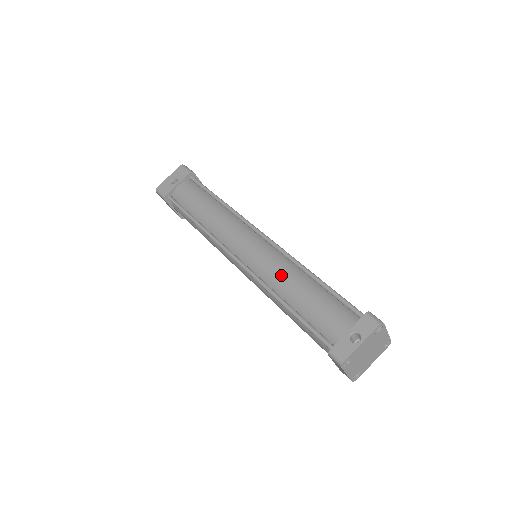
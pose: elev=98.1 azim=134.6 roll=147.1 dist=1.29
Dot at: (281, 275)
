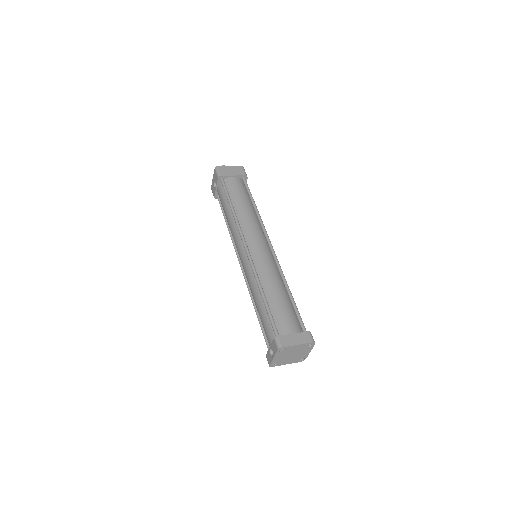
Dot at: (251, 290)
